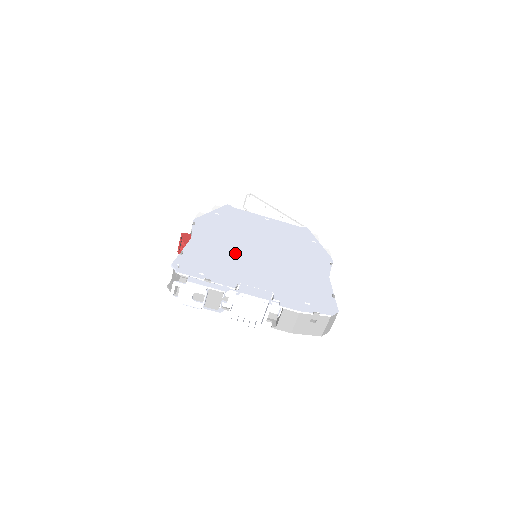
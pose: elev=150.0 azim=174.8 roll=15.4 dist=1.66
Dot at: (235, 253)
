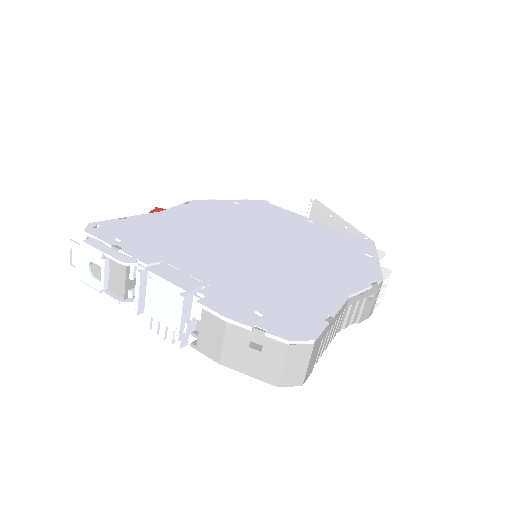
Dot at: (206, 235)
